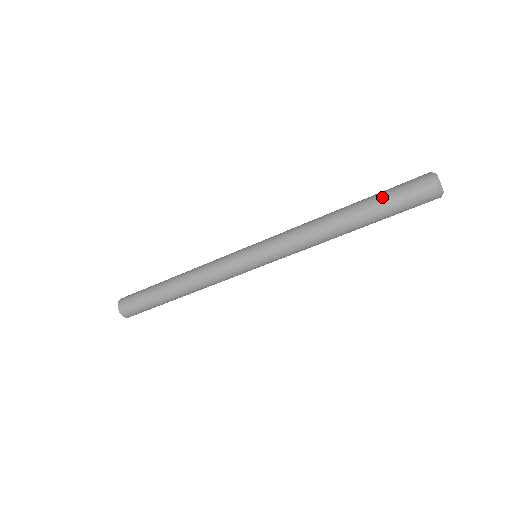
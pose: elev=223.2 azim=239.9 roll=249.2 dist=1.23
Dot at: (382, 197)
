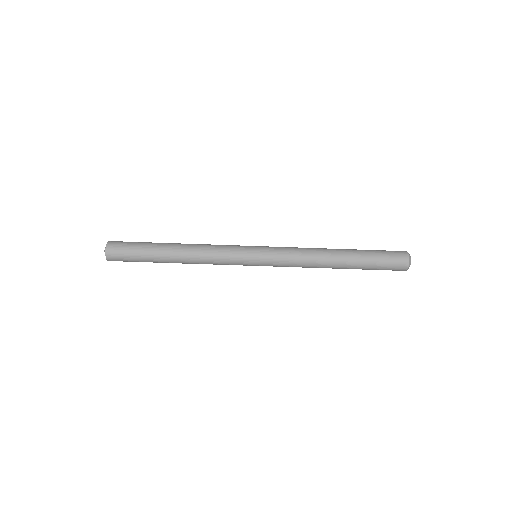
Dot at: (371, 254)
